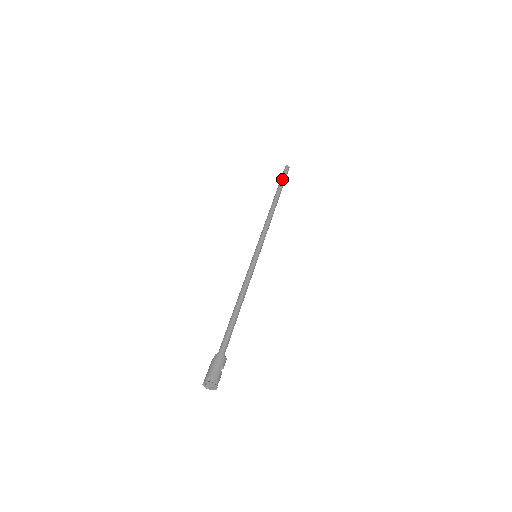
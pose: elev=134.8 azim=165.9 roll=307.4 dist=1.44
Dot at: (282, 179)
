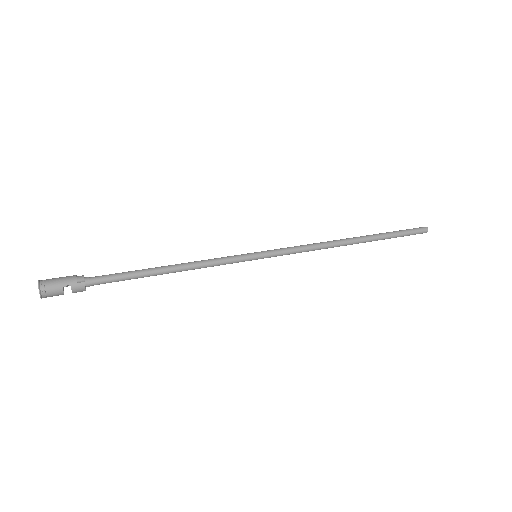
Dot at: (399, 231)
